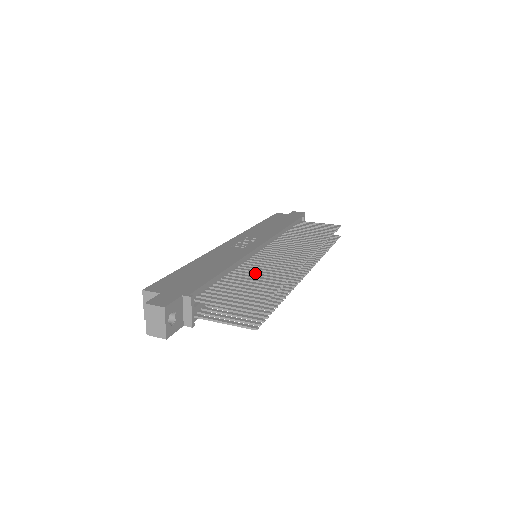
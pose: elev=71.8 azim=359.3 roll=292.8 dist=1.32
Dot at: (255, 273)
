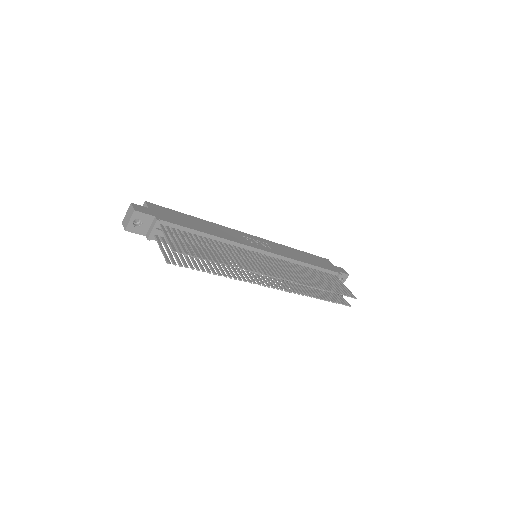
Dot at: (223, 250)
